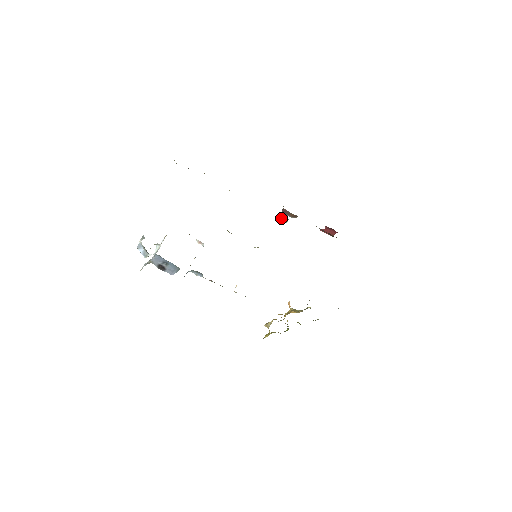
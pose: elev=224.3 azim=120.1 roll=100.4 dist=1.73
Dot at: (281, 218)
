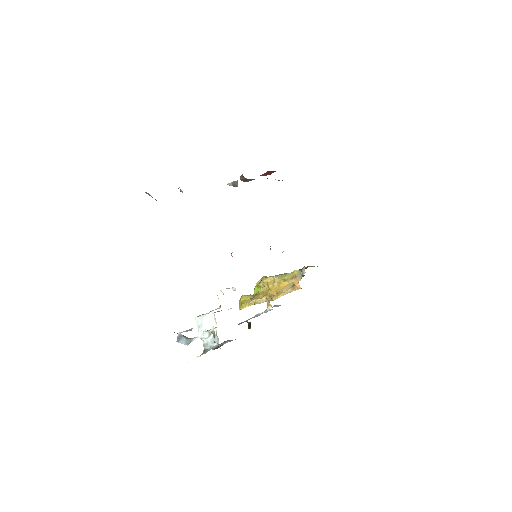
Dot at: (233, 184)
